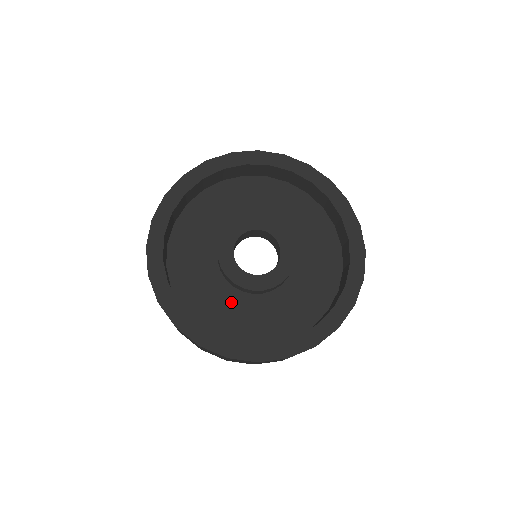
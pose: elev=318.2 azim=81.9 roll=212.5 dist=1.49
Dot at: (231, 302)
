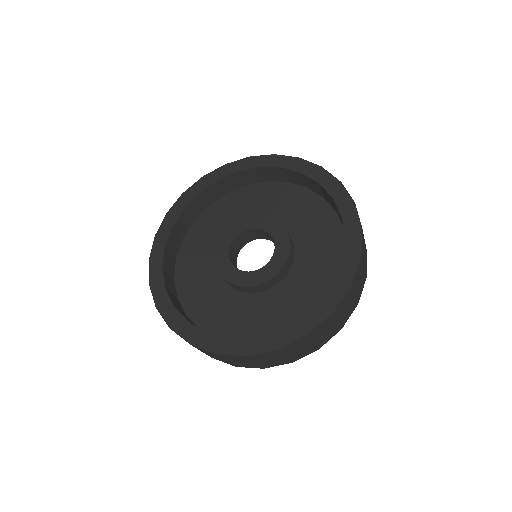
Dot at: (213, 288)
